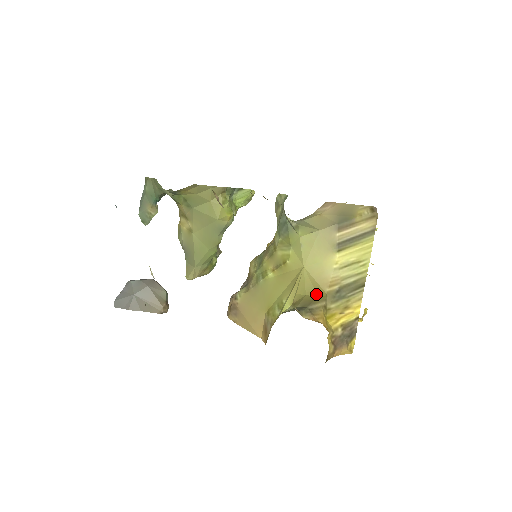
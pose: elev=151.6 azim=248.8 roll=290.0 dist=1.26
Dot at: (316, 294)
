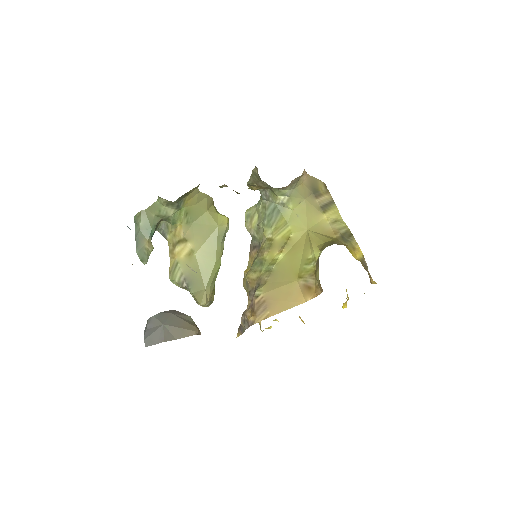
Dot at: (331, 239)
